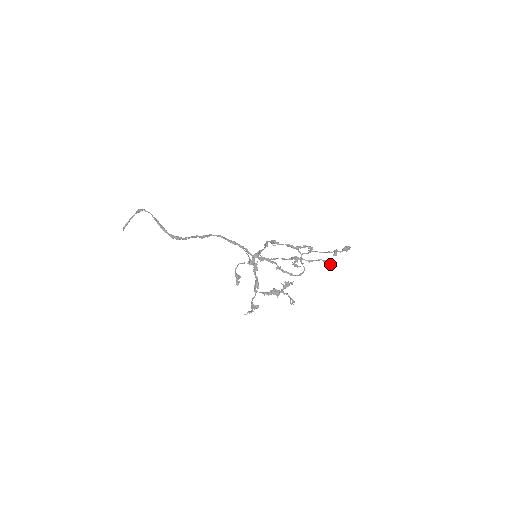
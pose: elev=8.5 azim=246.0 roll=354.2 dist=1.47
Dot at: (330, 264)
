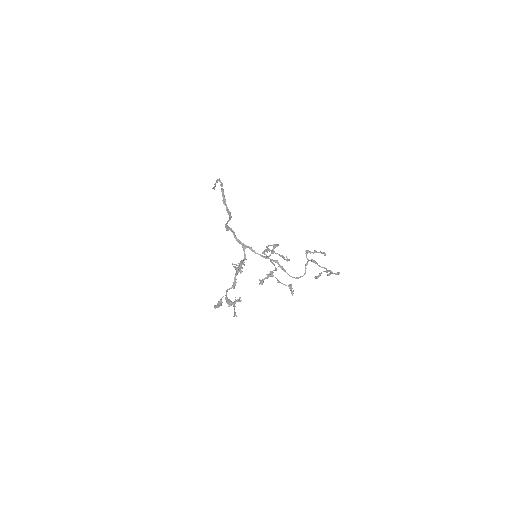
Dot at: (291, 291)
